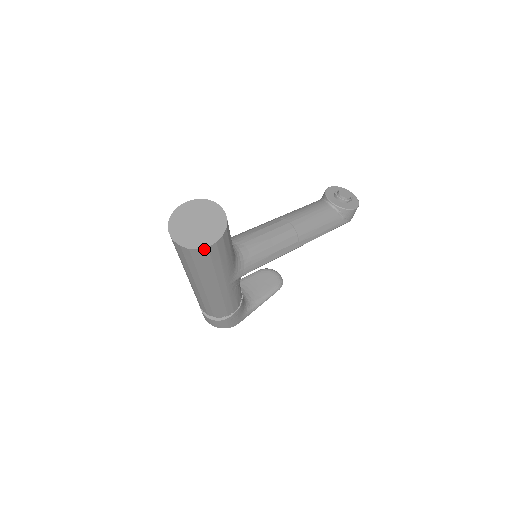
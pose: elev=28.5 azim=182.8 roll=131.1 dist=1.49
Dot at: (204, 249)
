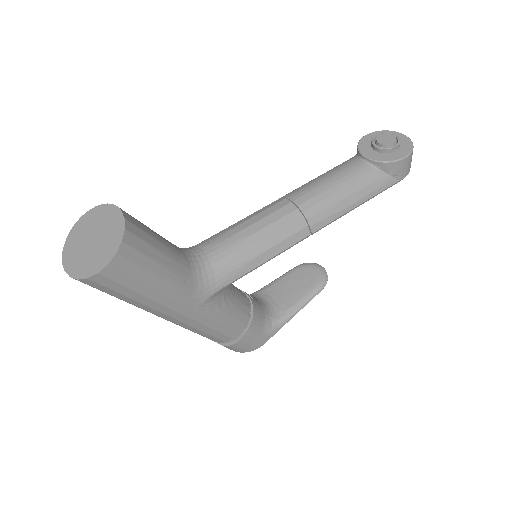
Dot at: (96, 277)
